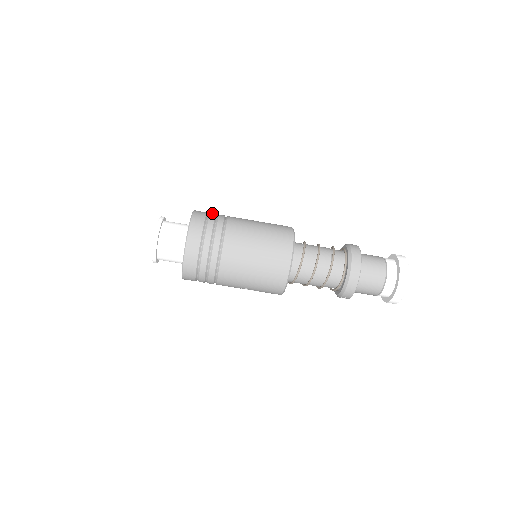
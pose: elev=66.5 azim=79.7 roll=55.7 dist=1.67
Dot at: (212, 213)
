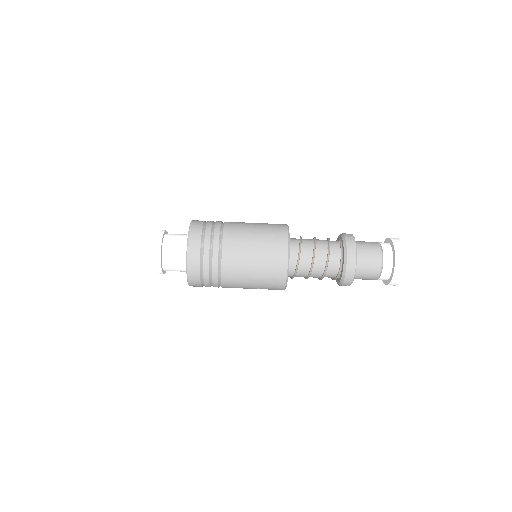
Dot at: (209, 221)
